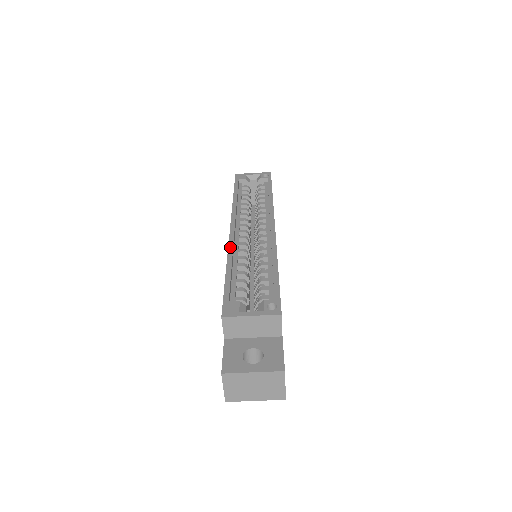
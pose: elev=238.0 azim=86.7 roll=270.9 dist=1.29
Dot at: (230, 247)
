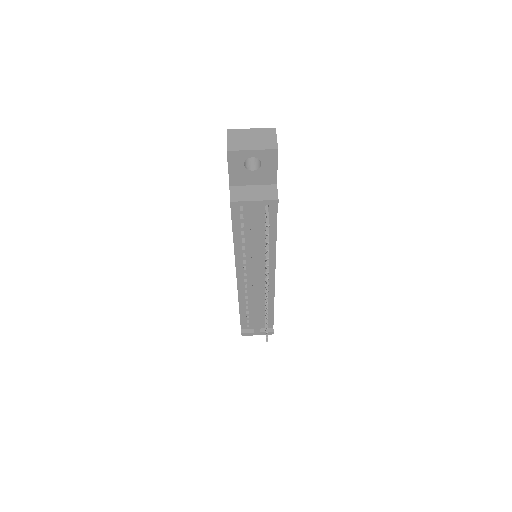
Dot at: occluded
